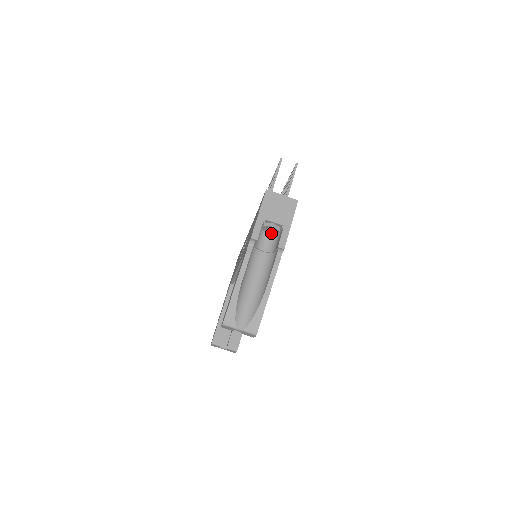
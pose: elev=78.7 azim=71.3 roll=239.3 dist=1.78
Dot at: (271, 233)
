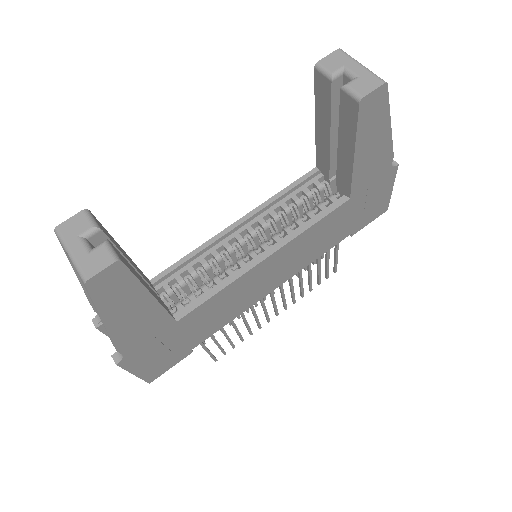
Dot at: occluded
